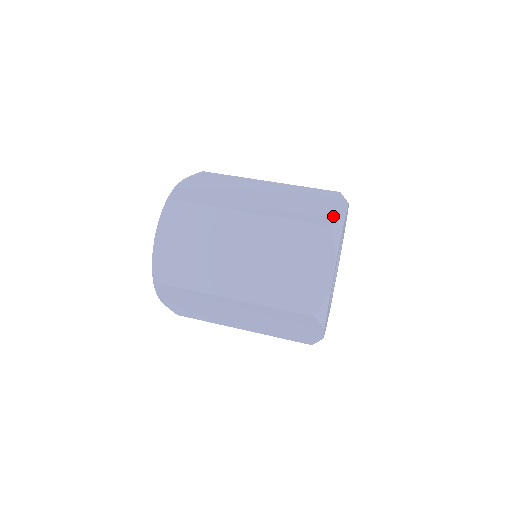
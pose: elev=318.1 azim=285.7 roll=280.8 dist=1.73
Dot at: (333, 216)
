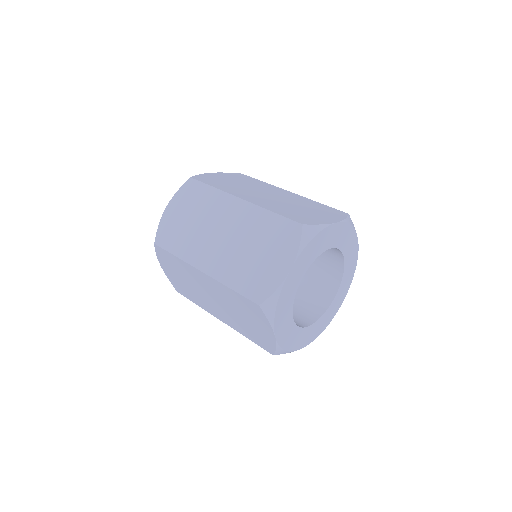
Dot at: (270, 284)
